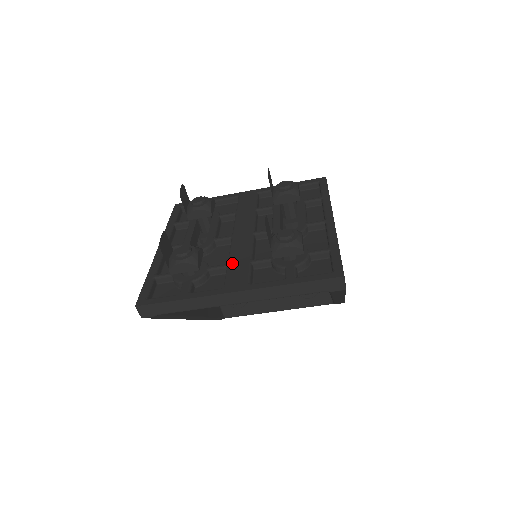
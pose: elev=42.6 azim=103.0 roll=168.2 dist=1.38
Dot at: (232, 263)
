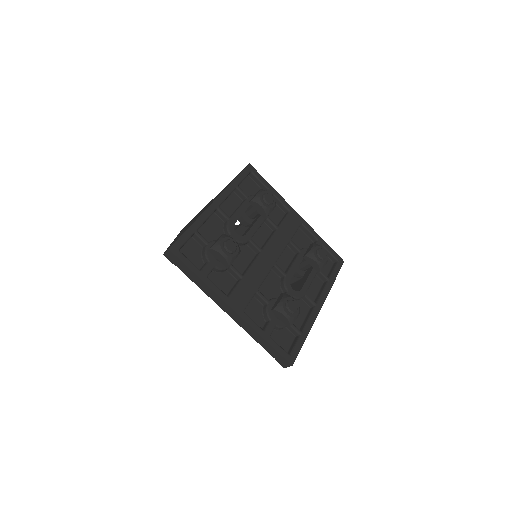
Dot at: (246, 279)
